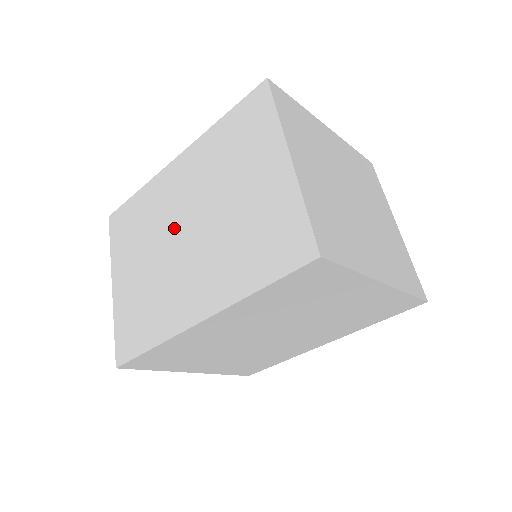
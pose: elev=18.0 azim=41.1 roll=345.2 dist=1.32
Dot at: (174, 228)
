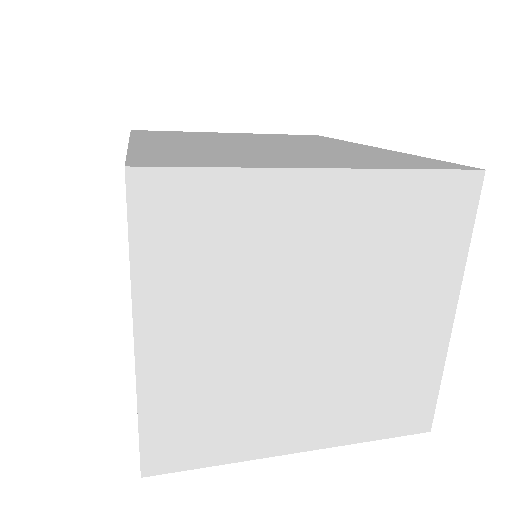
Dot at: occluded
